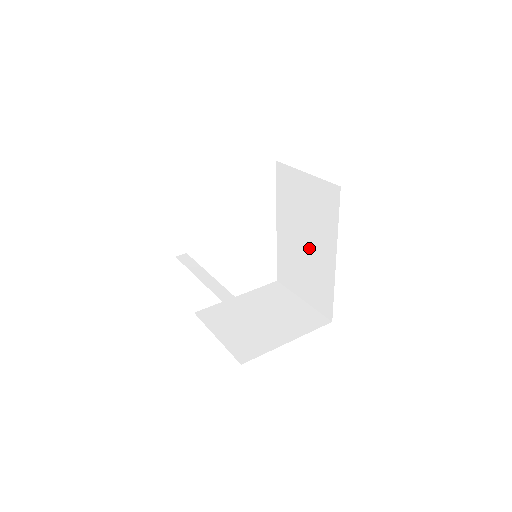
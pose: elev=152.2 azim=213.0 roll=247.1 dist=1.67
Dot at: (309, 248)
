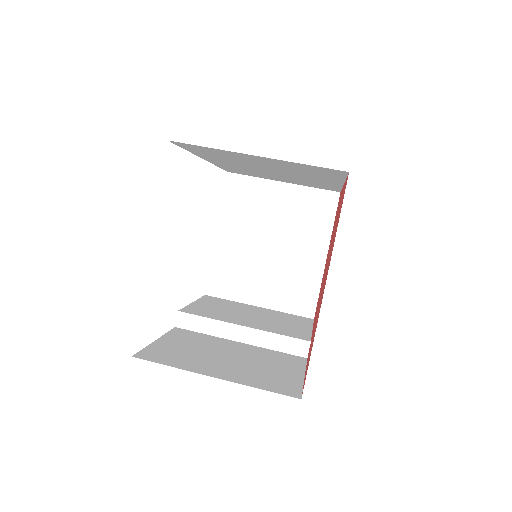
Dot at: (286, 175)
